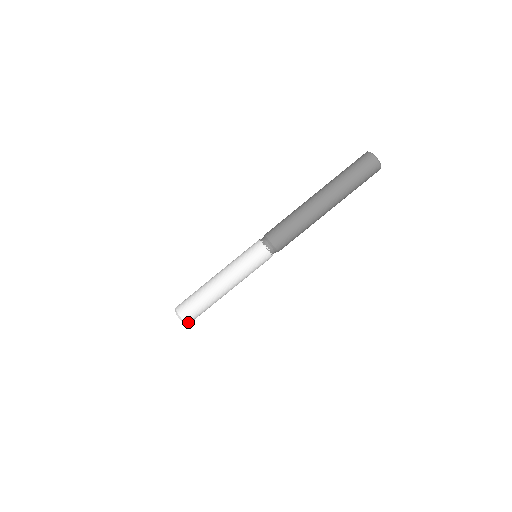
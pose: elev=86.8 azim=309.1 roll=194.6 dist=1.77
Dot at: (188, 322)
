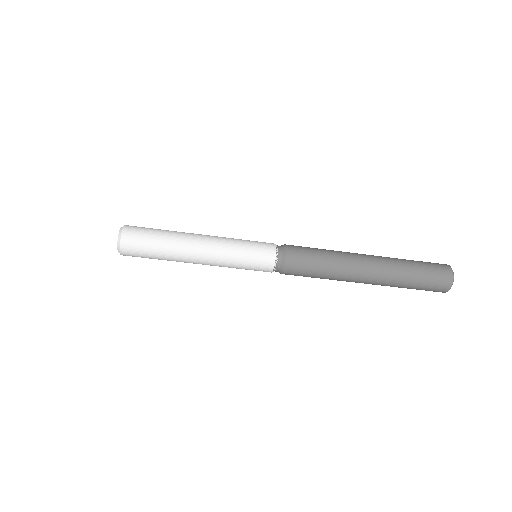
Dot at: occluded
